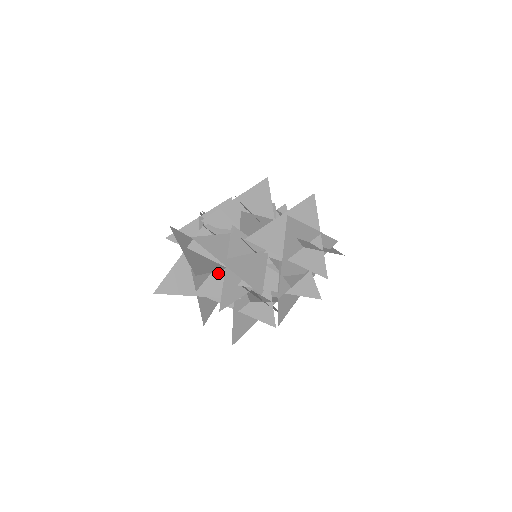
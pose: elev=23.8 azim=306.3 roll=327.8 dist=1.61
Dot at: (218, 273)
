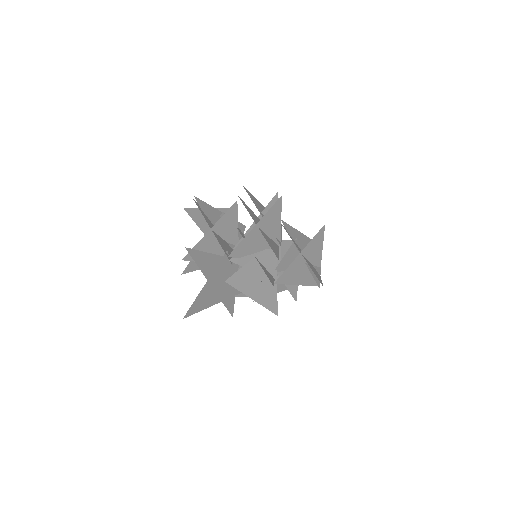
Dot at: occluded
